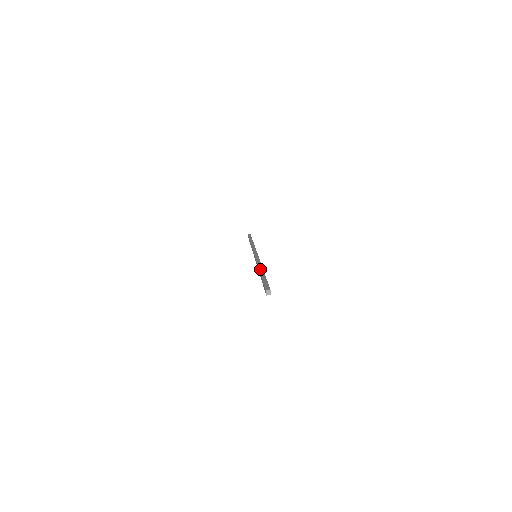
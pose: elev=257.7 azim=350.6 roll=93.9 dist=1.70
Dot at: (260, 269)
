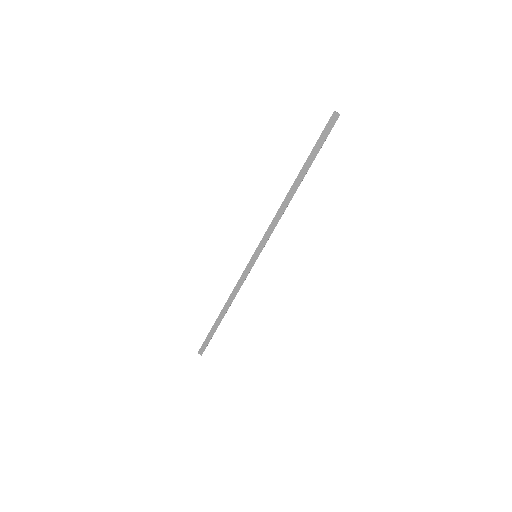
Dot at: (290, 189)
